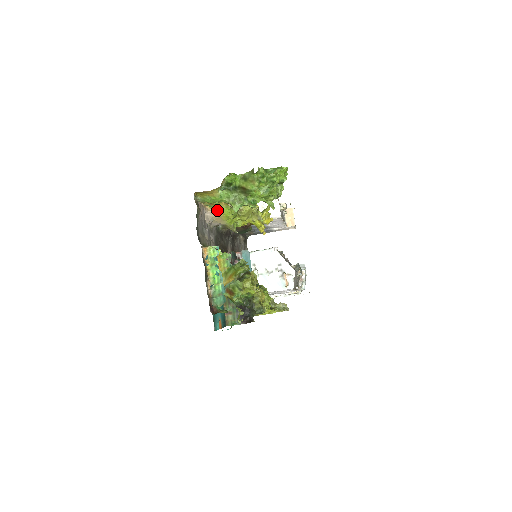
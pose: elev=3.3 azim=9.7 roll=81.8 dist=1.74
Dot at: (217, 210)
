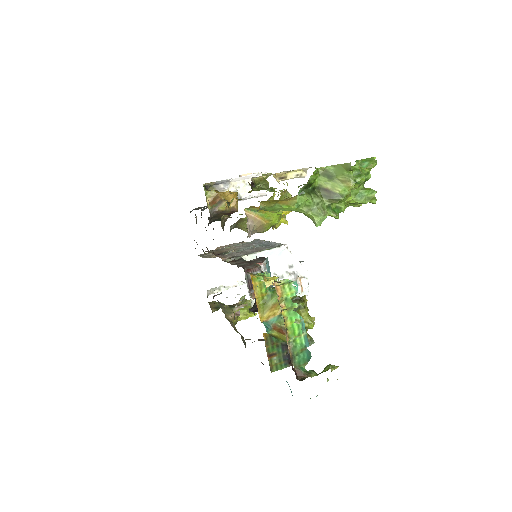
Dot at: (261, 215)
